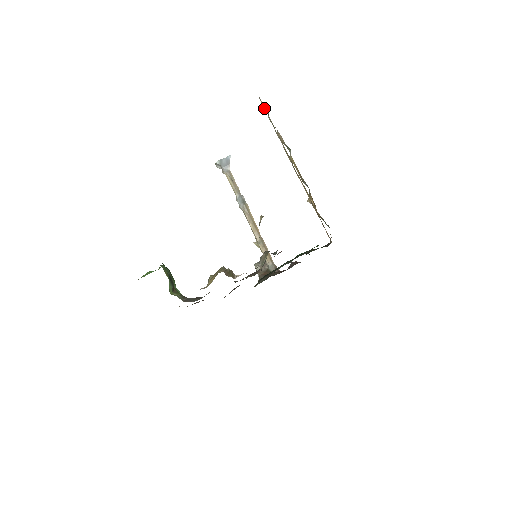
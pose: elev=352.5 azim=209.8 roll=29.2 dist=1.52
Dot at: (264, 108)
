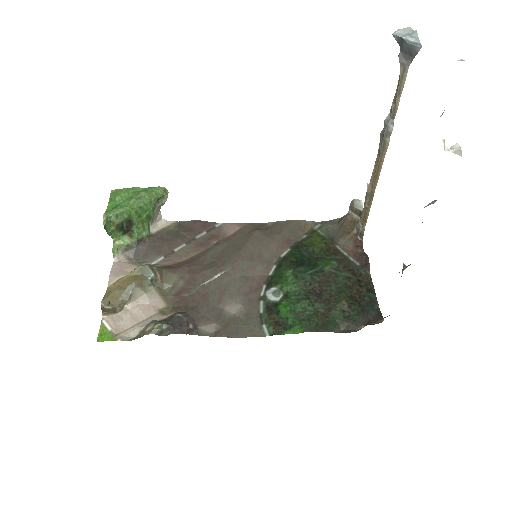
Dot at: occluded
